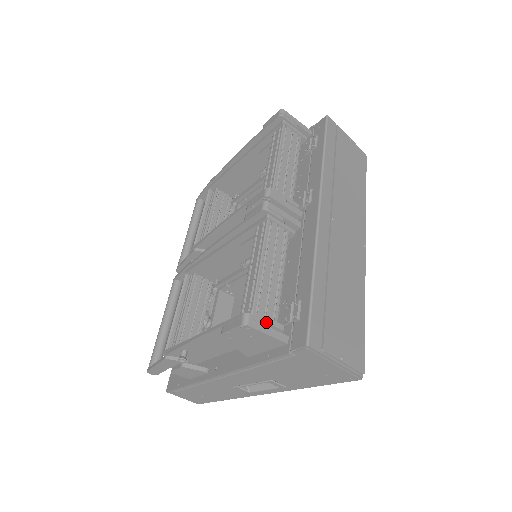
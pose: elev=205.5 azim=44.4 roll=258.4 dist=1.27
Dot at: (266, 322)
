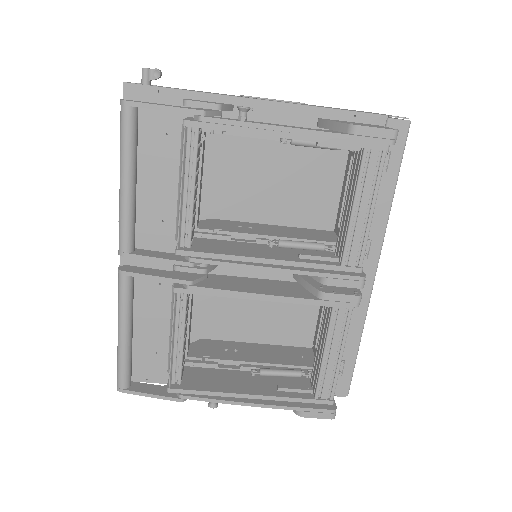
Dot at: occluded
